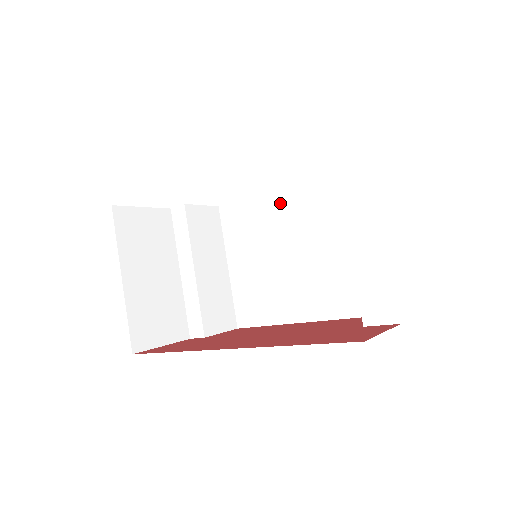
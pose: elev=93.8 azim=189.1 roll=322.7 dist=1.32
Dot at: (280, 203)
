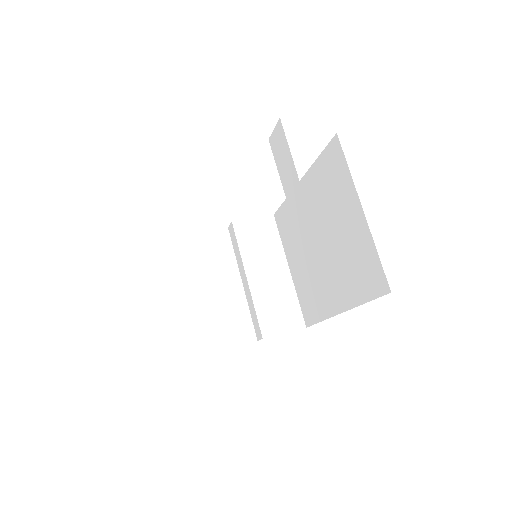
Dot at: occluded
